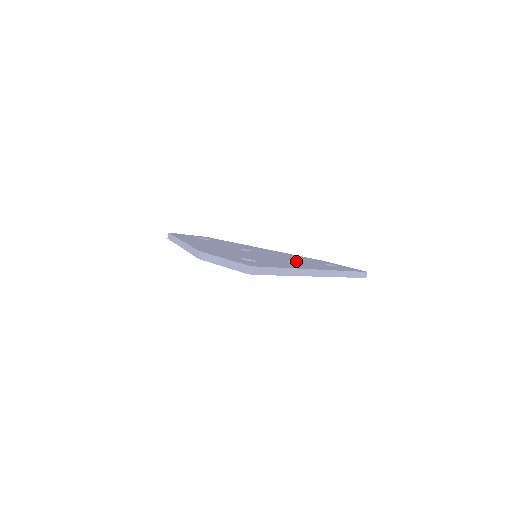
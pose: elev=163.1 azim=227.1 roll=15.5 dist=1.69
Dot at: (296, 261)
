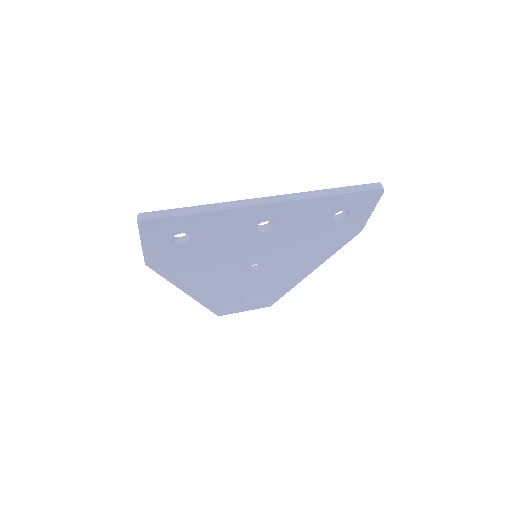
Dot at: occluded
